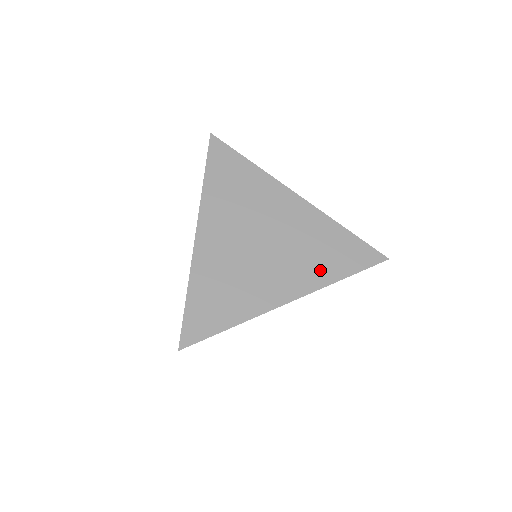
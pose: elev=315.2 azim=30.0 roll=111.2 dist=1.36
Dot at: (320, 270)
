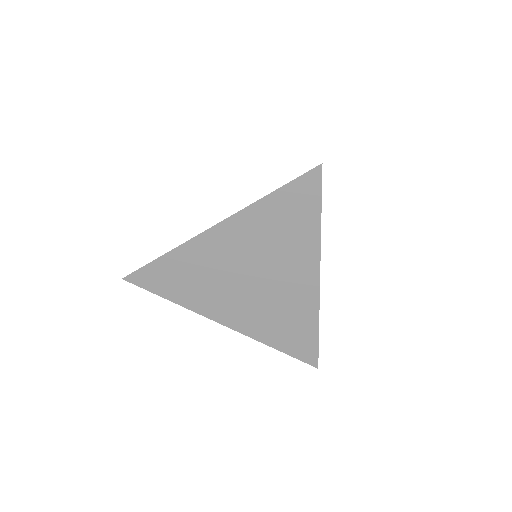
Dot at: (266, 330)
